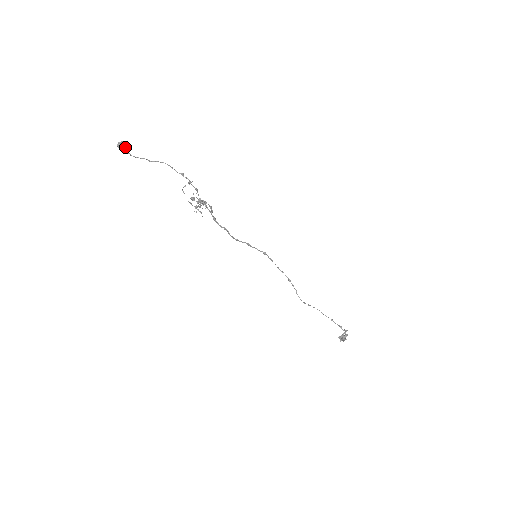
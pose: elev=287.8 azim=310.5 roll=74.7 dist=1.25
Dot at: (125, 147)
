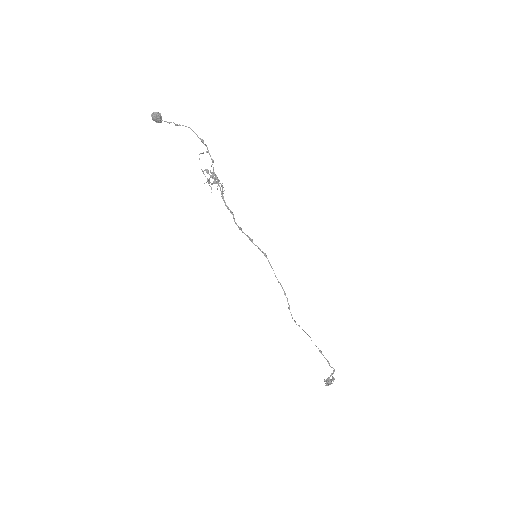
Dot at: (158, 118)
